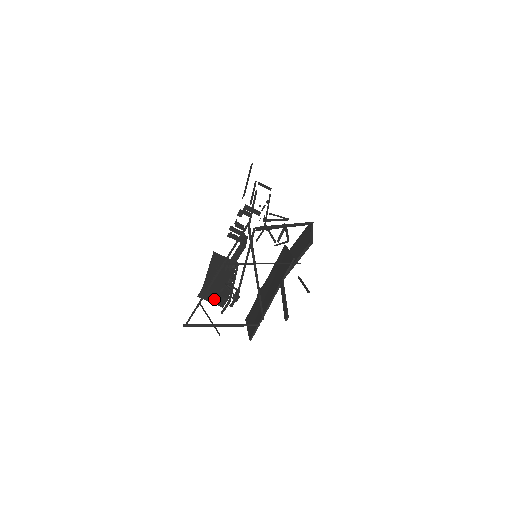
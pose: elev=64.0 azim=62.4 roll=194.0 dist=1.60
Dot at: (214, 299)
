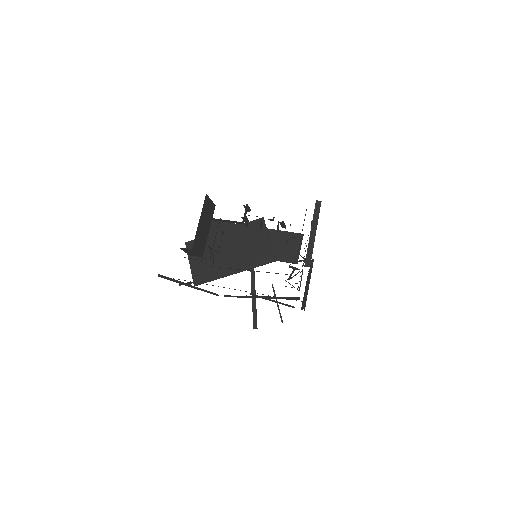
Dot at: (190, 253)
